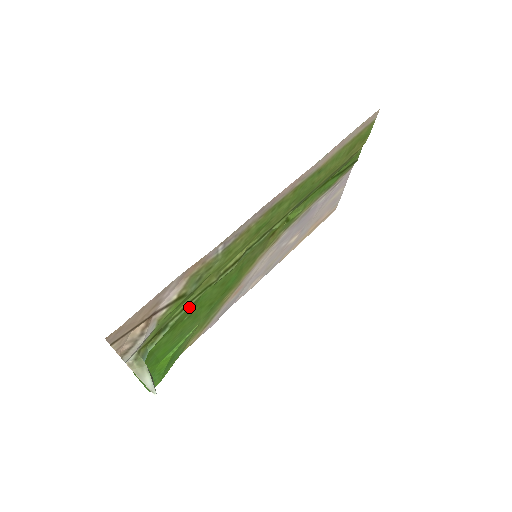
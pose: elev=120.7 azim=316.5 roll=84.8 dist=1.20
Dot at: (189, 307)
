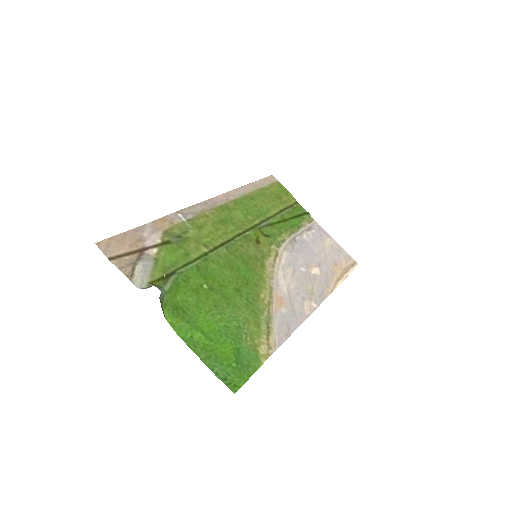
Dot at: (195, 269)
